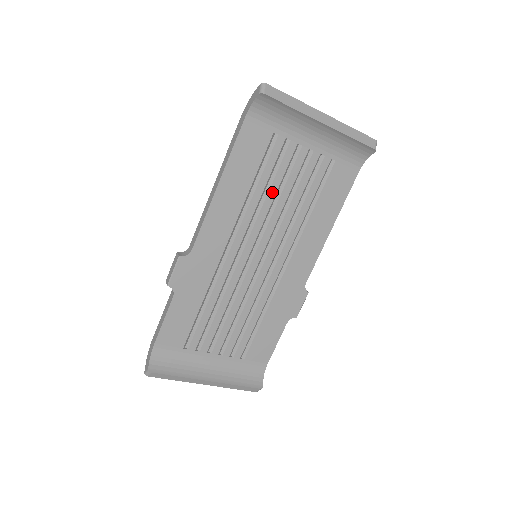
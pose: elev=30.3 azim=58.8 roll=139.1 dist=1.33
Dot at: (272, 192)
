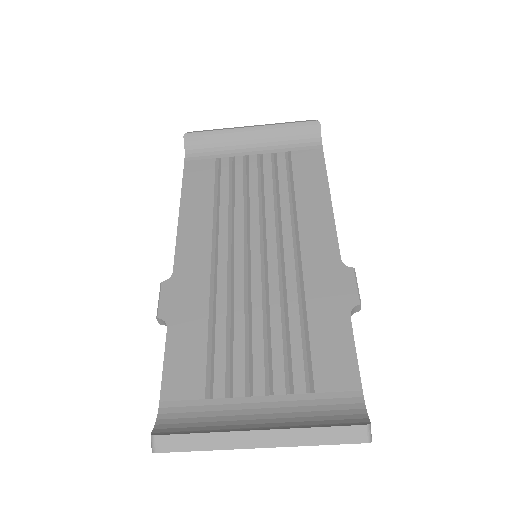
Dot at: (239, 195)
